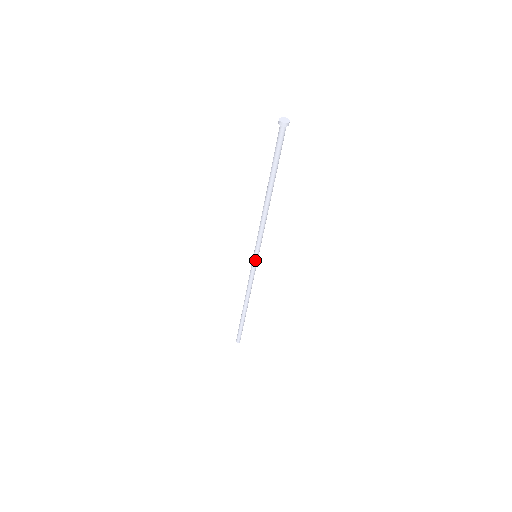
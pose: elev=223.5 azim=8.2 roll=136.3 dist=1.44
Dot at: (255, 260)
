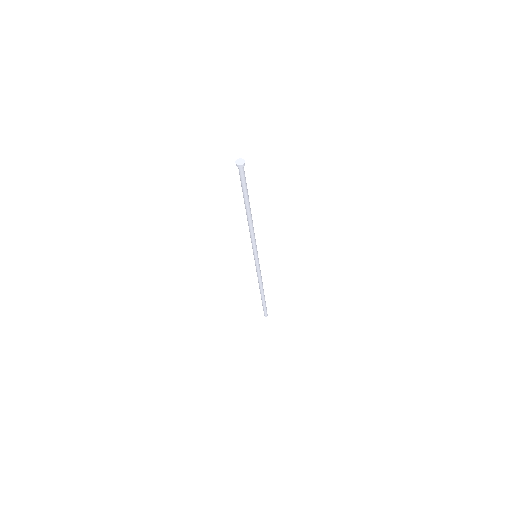
Dot at: (255, 259)
